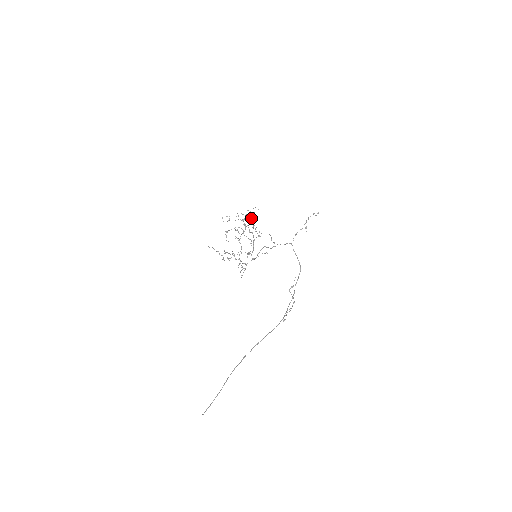
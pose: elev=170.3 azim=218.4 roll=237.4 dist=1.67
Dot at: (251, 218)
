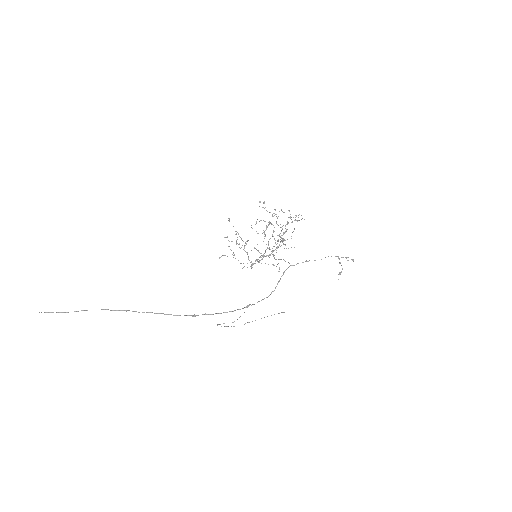
Dot at: occluded
